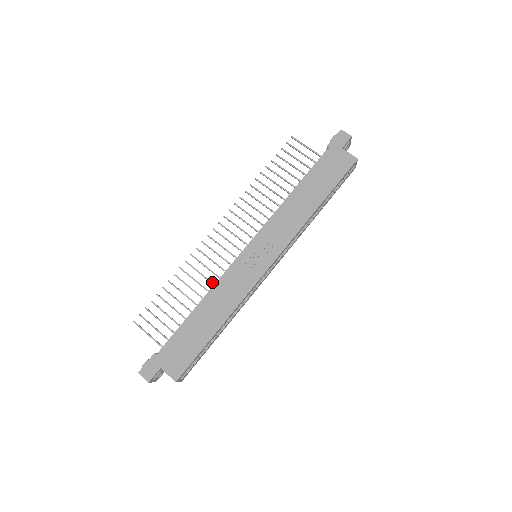
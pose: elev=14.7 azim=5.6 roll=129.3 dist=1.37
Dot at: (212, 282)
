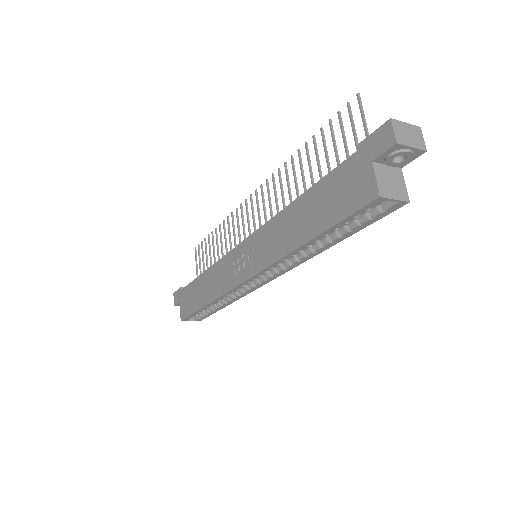
Dot at: occluded
